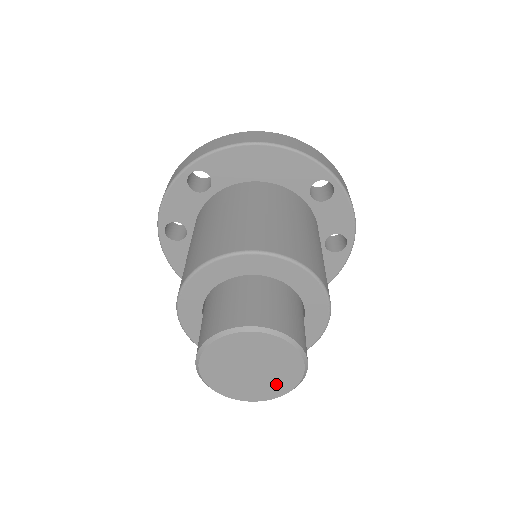
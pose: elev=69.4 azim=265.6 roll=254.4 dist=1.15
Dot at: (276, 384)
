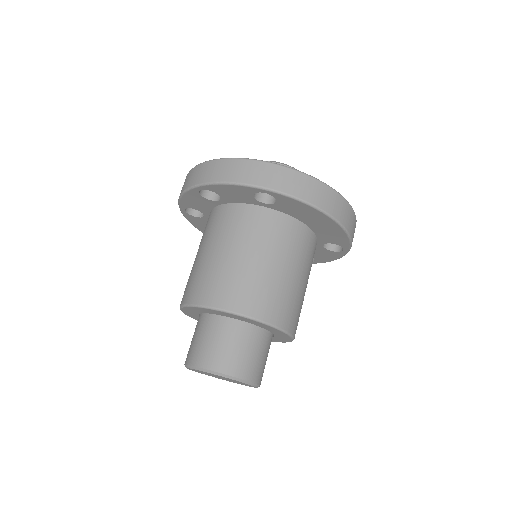
Dot at: (226, 380)
